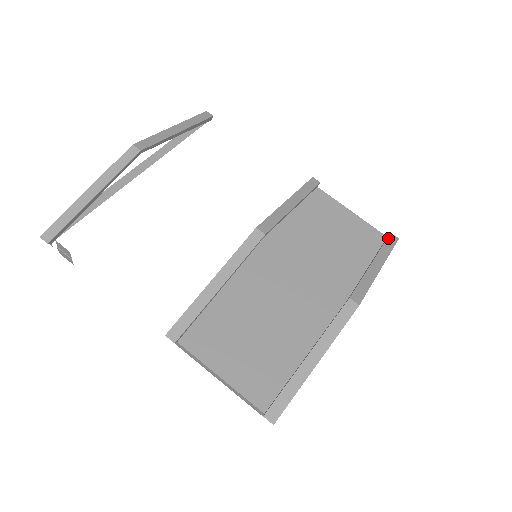
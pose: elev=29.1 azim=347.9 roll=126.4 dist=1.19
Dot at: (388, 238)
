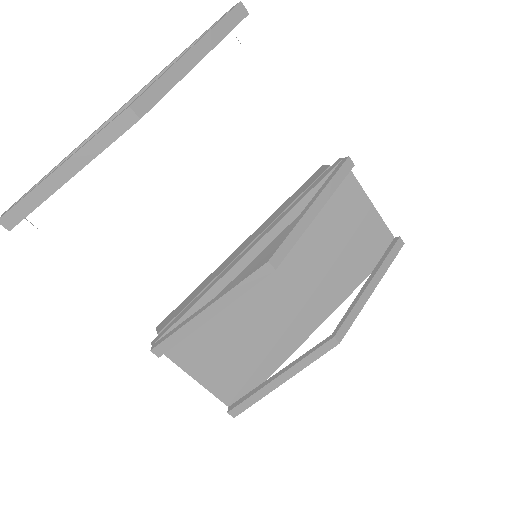
Dot at: (395, 245)
